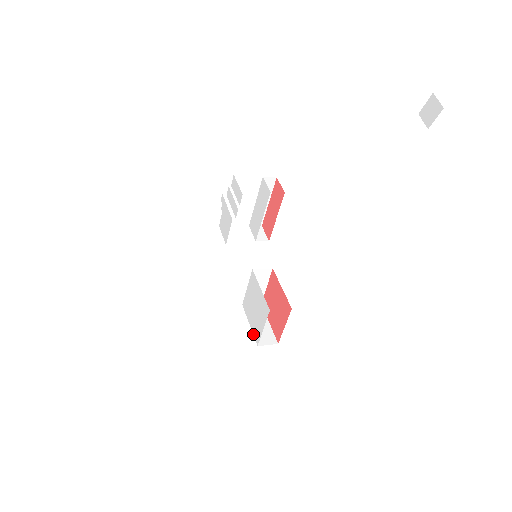
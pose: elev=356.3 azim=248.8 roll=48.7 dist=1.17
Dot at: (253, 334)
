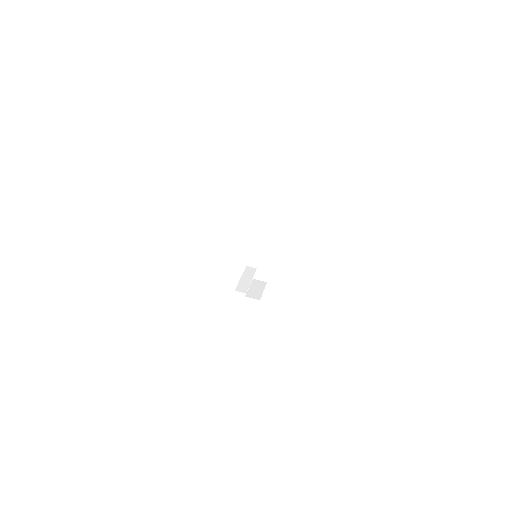
Dot at: occluded
